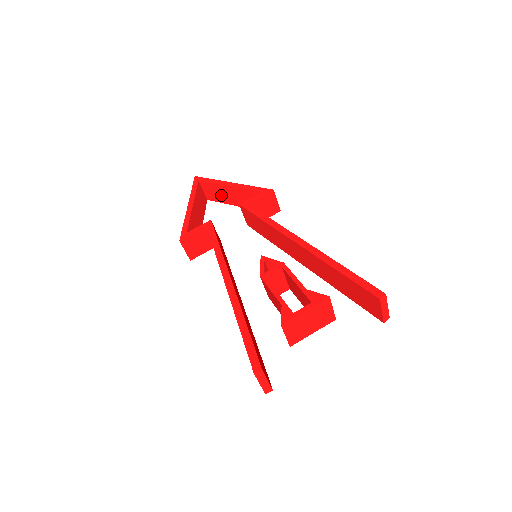
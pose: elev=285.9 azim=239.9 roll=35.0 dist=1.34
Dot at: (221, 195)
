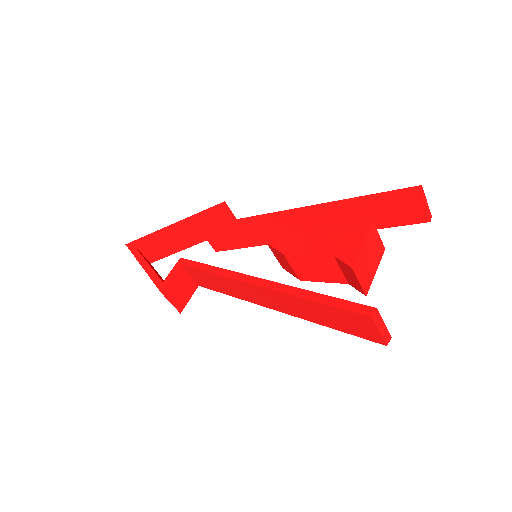
Dot at: (166, 246)
